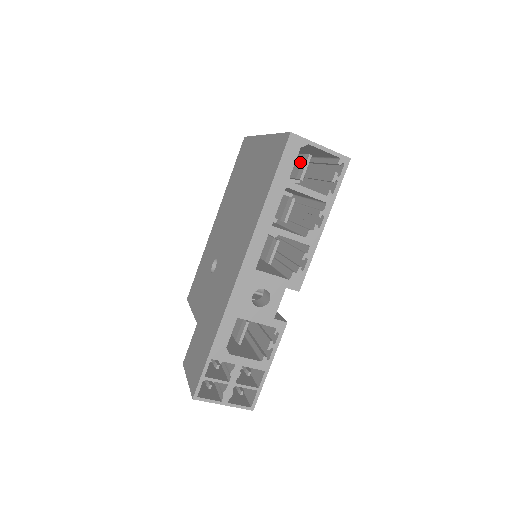
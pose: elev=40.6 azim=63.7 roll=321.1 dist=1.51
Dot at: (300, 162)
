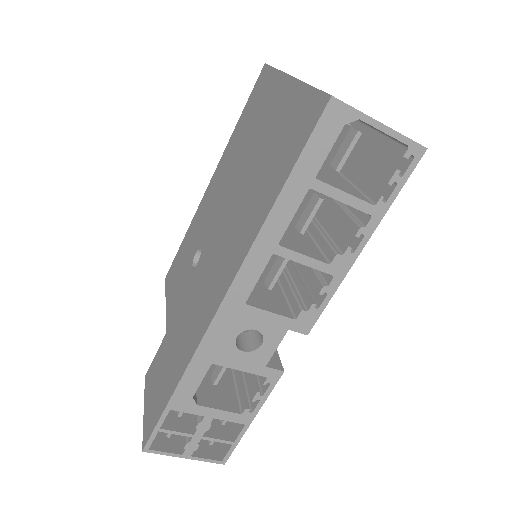
Dot at: (341, 138)
